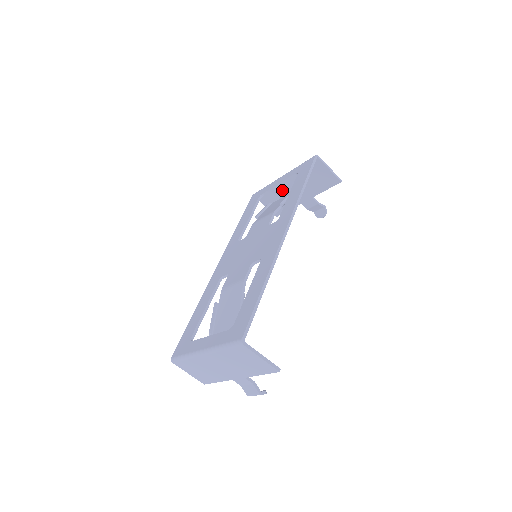
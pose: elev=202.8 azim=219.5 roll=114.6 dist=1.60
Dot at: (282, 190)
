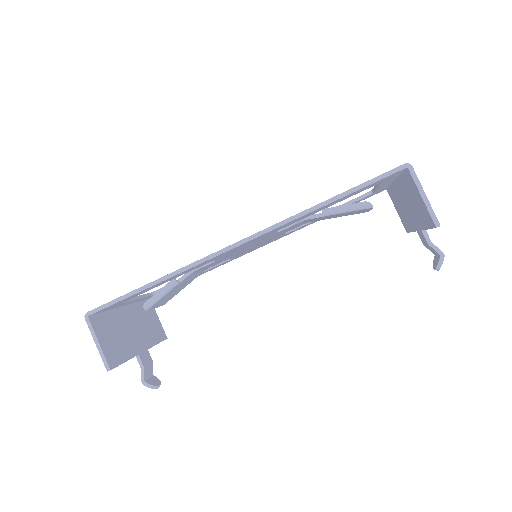
Dot at: (400, 198)
